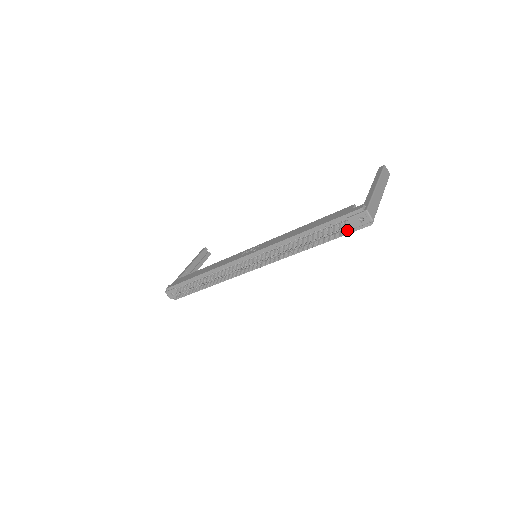
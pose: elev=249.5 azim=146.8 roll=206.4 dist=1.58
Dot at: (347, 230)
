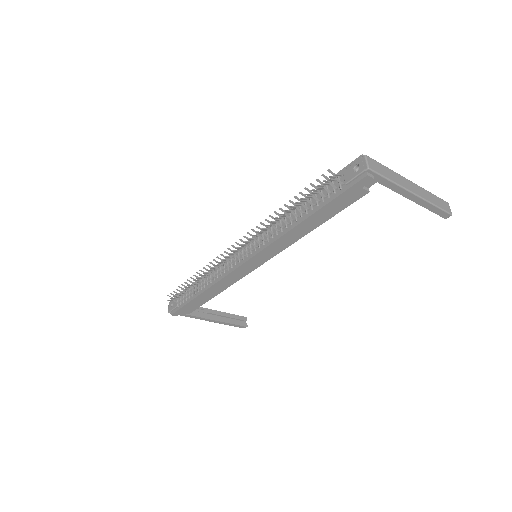
Dot at: (340, 188)
